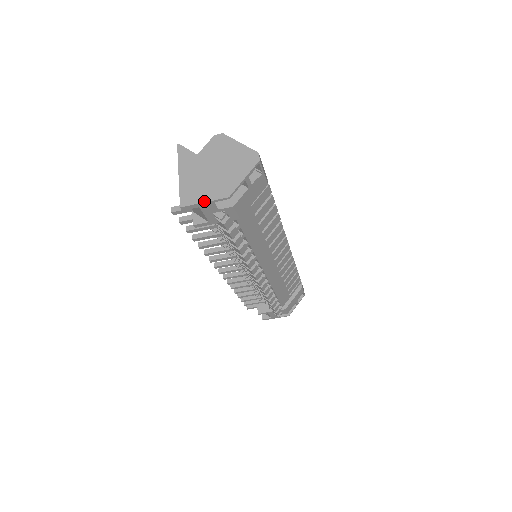
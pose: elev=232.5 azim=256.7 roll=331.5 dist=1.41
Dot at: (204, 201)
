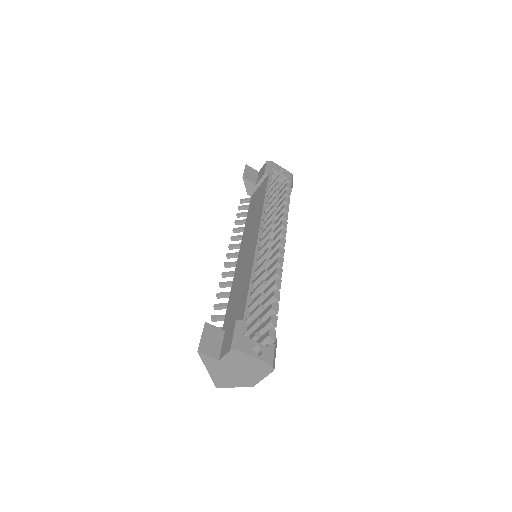
Dot at: (234, 387)
